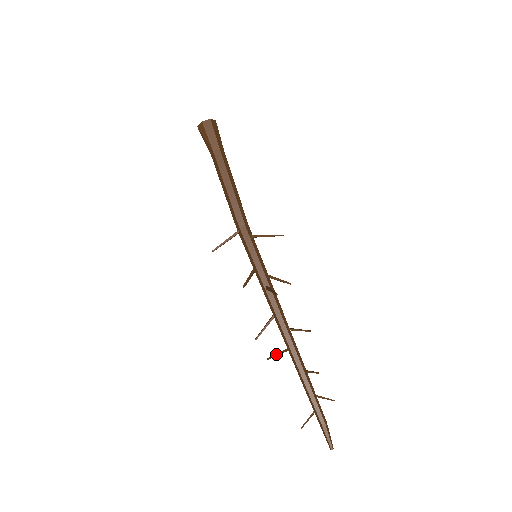
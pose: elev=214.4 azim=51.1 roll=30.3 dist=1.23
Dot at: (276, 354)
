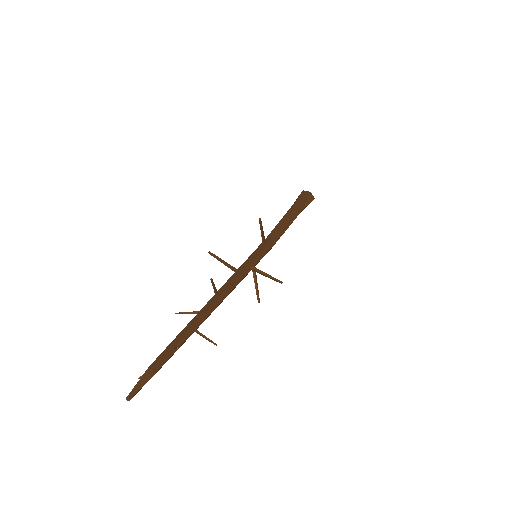
Dot at: (187, 312)
